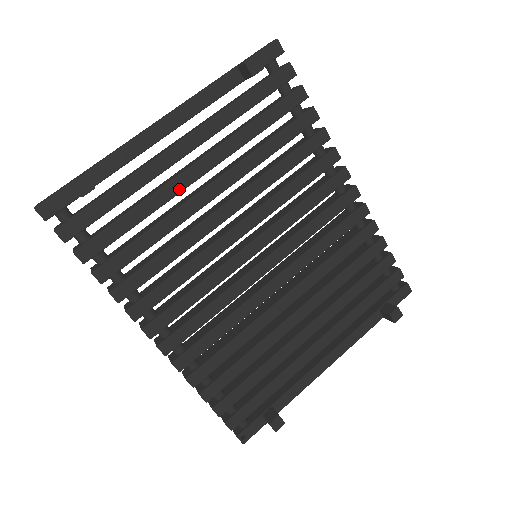
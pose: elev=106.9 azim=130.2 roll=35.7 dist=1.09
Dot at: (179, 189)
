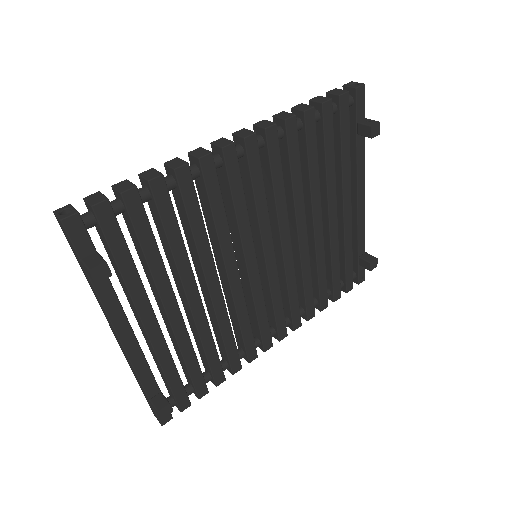
Dot at: (183, 329)
